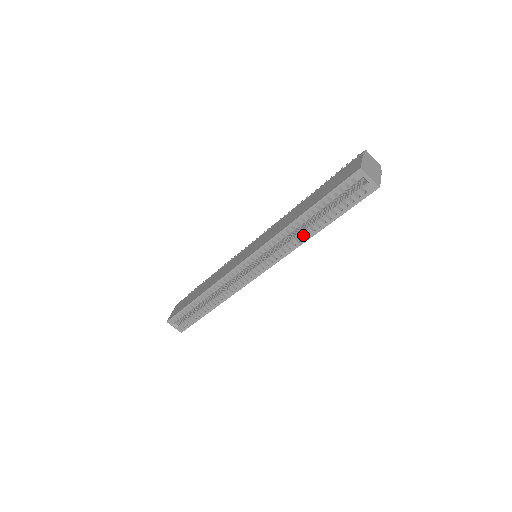
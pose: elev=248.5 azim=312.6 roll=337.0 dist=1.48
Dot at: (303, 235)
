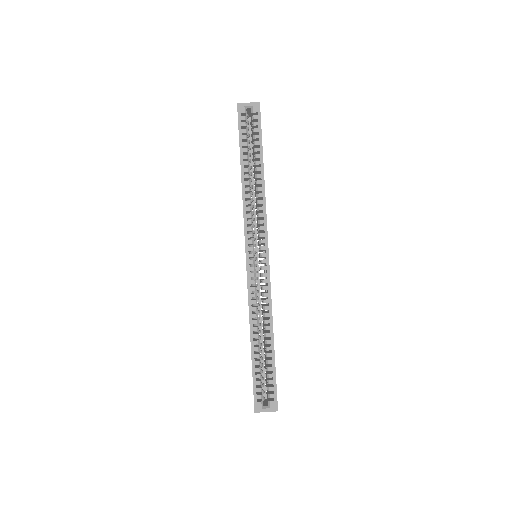
Dot at: (258, 184)
